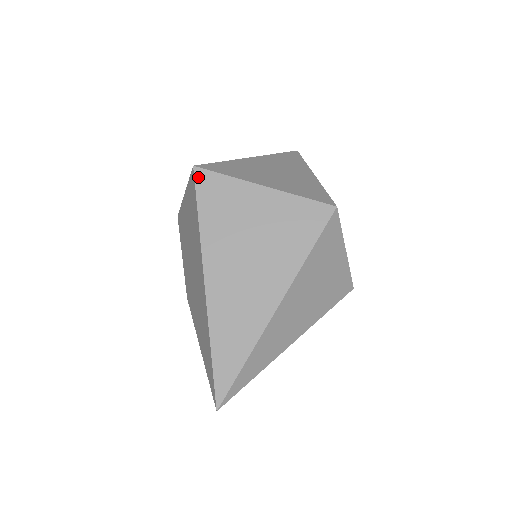
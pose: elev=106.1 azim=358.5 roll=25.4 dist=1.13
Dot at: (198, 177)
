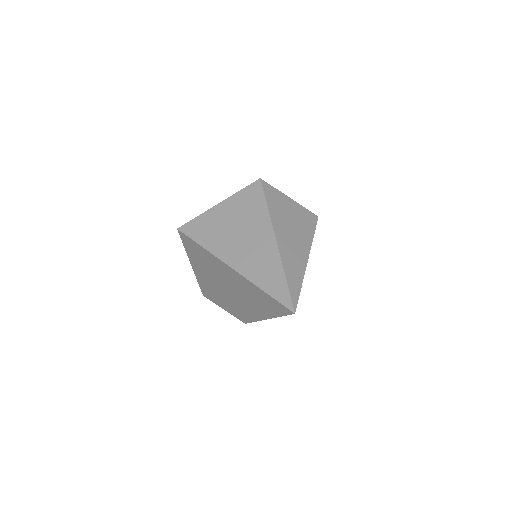
Dot at: (184, 230)
